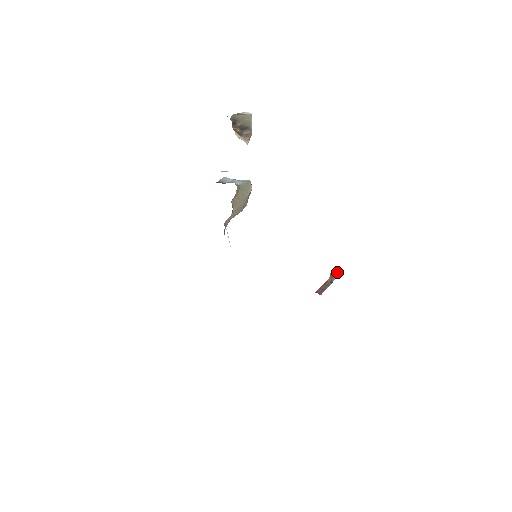
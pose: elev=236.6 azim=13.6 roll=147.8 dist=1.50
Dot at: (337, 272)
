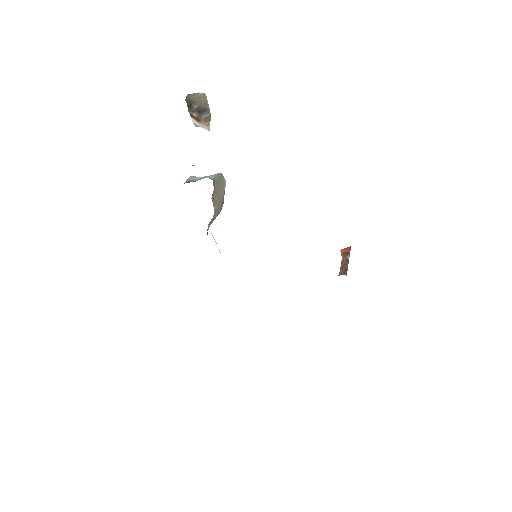
Dot at: (347, 249)
